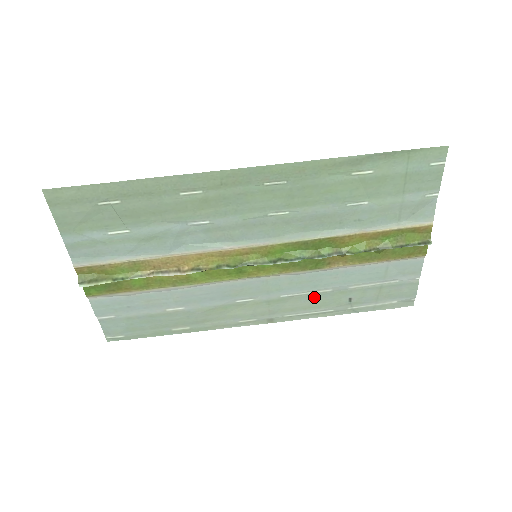
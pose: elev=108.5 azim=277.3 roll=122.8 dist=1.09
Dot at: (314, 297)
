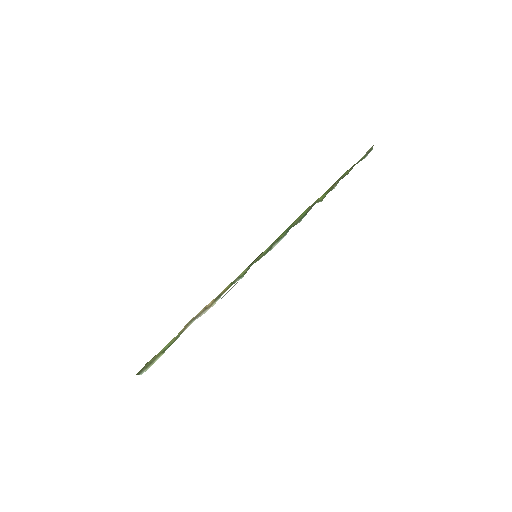
Dot at: occluded
